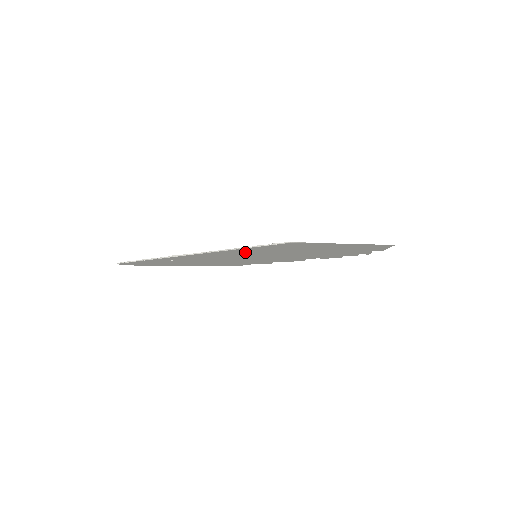
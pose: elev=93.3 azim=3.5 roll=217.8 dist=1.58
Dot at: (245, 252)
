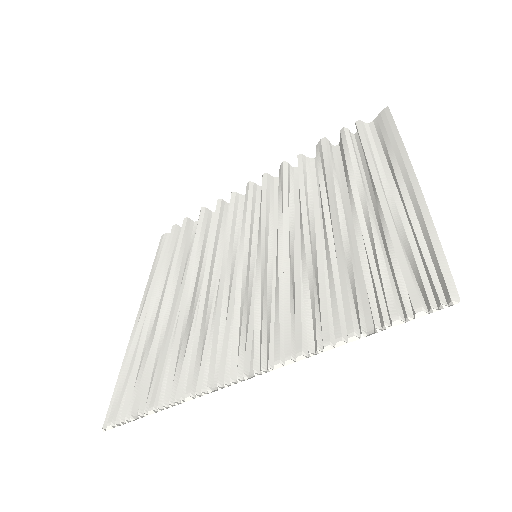
Dot at: (333, 321)
